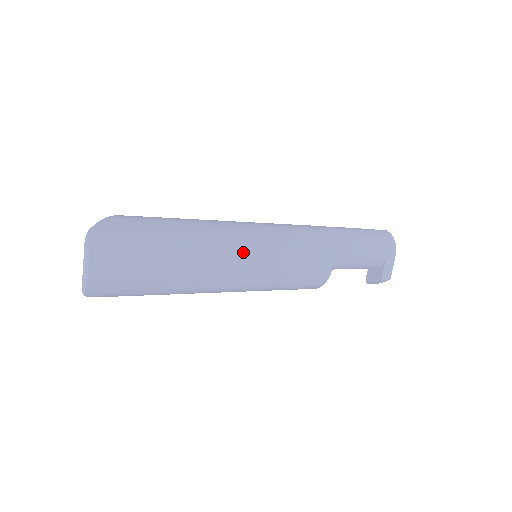
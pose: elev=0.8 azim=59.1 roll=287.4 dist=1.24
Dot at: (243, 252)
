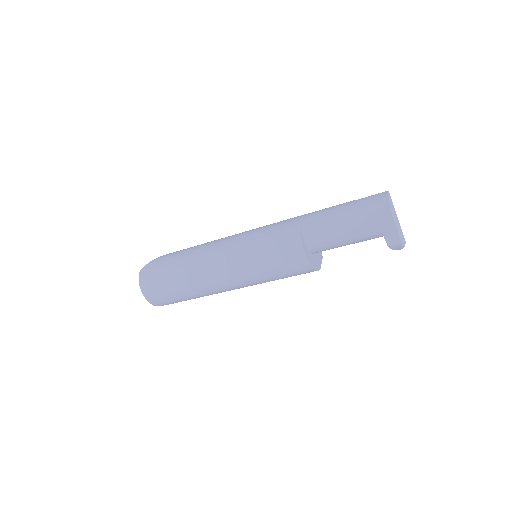
Dot at: (222, 261)
